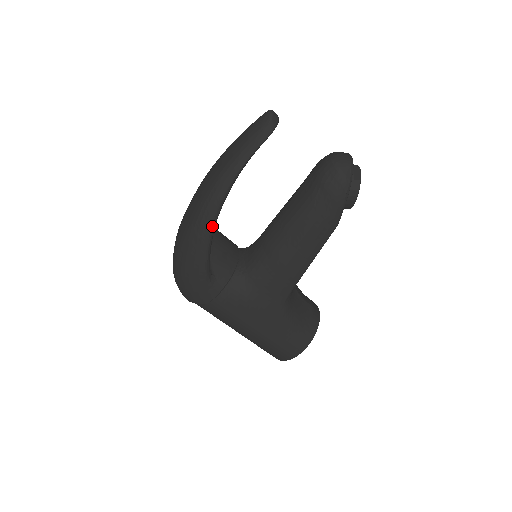
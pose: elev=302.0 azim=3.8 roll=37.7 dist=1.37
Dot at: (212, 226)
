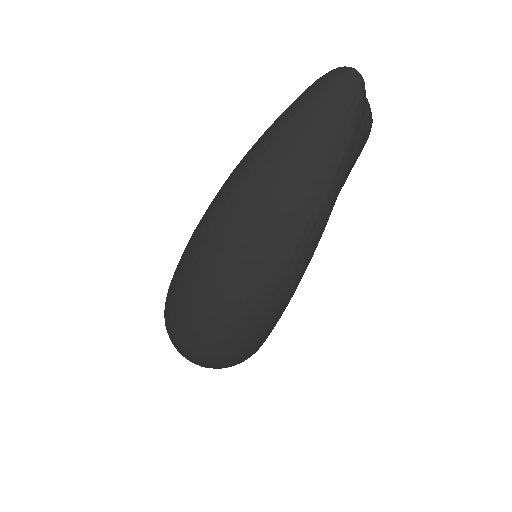
Dot at: occluded
